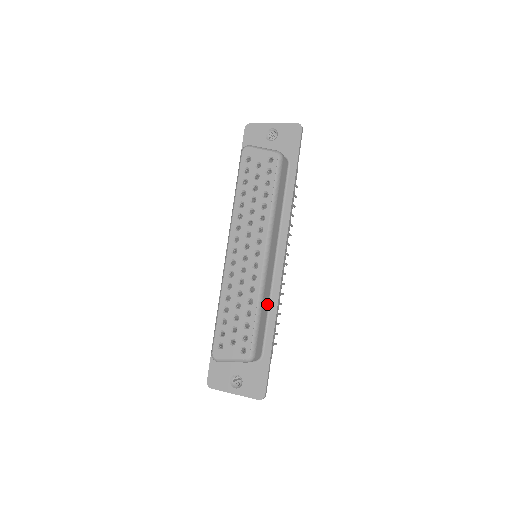
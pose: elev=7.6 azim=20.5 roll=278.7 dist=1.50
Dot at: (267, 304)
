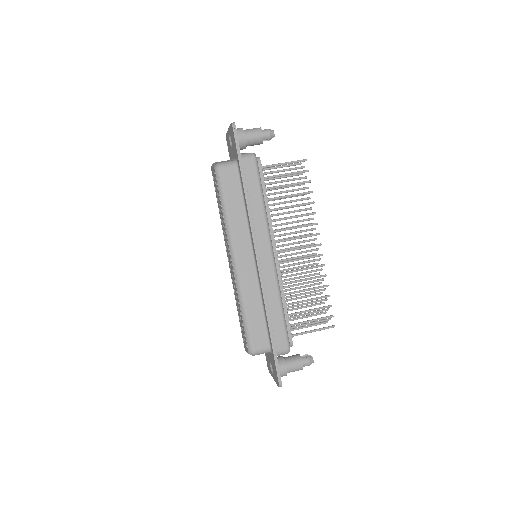
Dot at: (259, 302)
